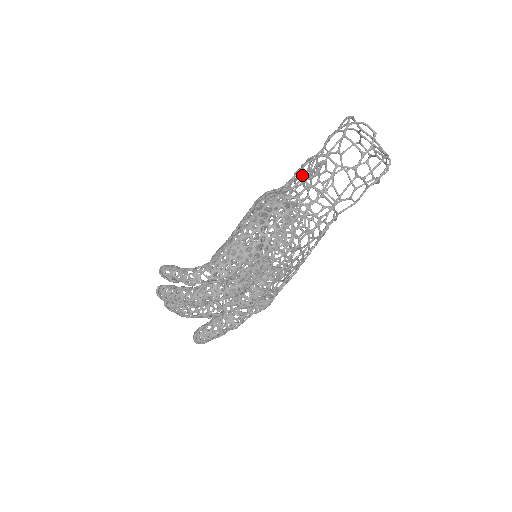
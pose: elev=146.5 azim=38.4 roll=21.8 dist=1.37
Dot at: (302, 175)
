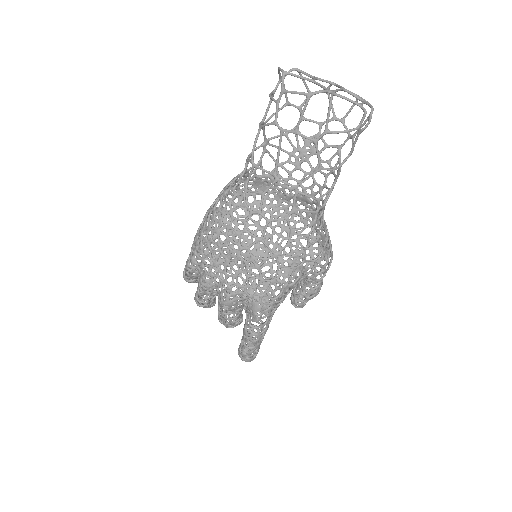
Dot at: (250, 153)
